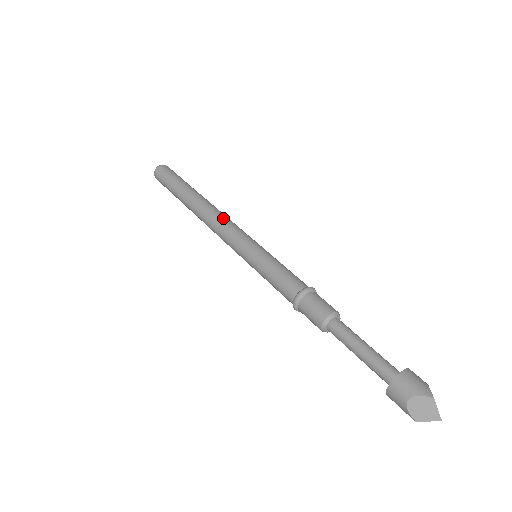
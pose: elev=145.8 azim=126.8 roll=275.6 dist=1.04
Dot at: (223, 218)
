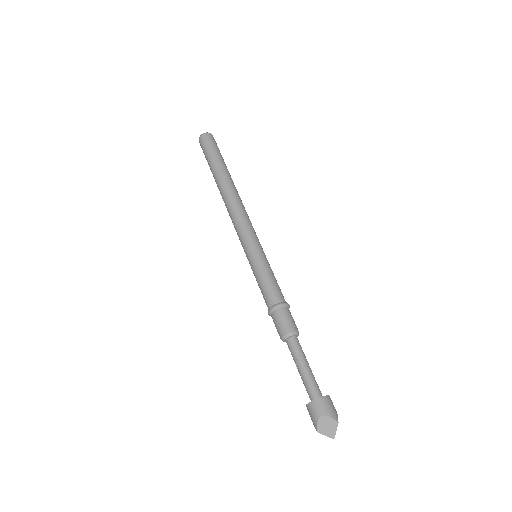
Dot at: (244, 211)
